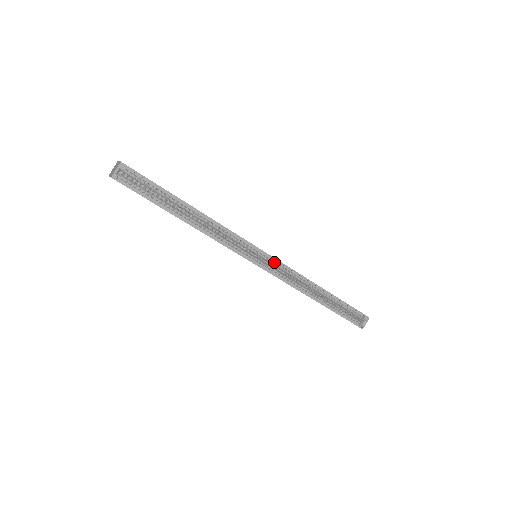
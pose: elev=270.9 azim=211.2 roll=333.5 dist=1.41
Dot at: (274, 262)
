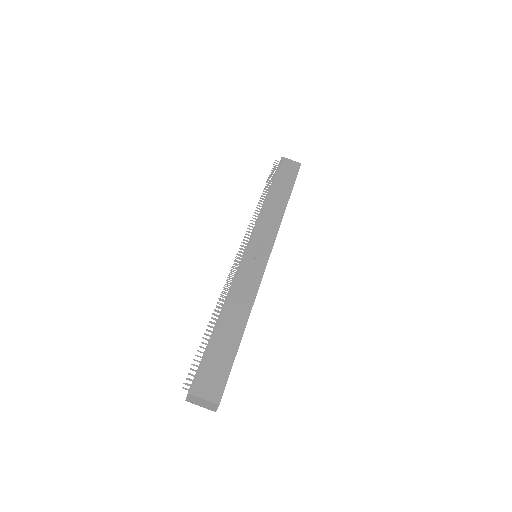
Dot at: (271, 246)
